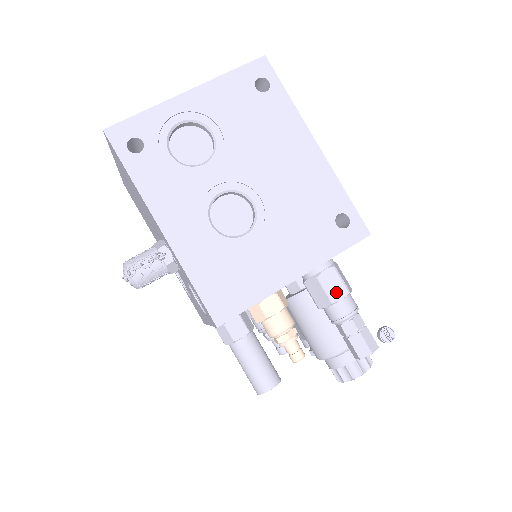
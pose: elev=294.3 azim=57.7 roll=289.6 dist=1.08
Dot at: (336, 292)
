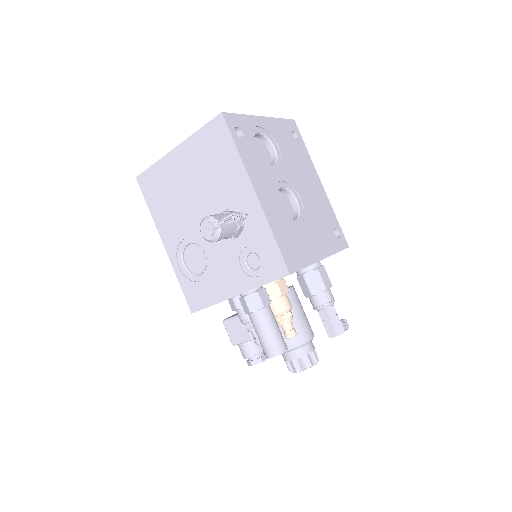
Dot at: (327, 283)
